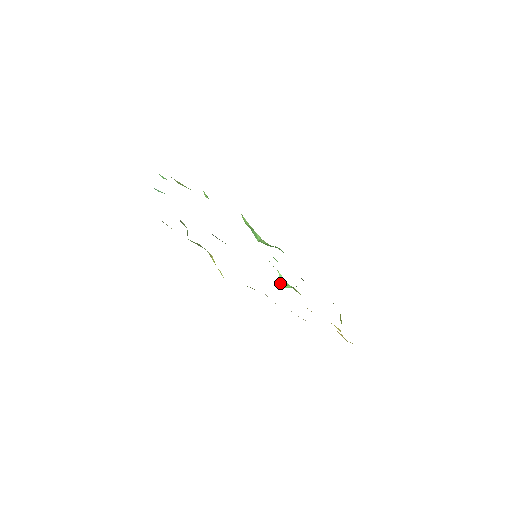
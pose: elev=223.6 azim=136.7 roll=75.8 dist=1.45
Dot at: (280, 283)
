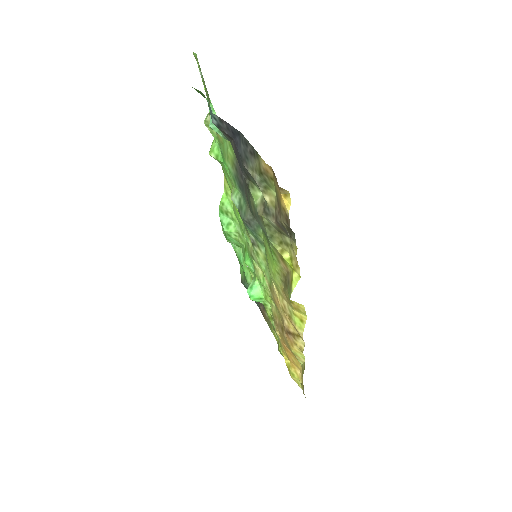
Dot at: (251, 293)
